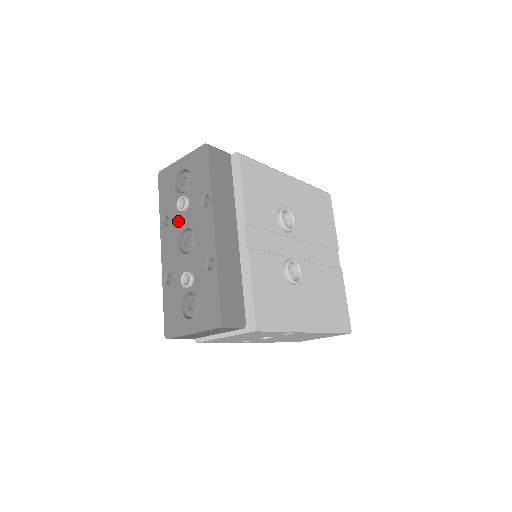
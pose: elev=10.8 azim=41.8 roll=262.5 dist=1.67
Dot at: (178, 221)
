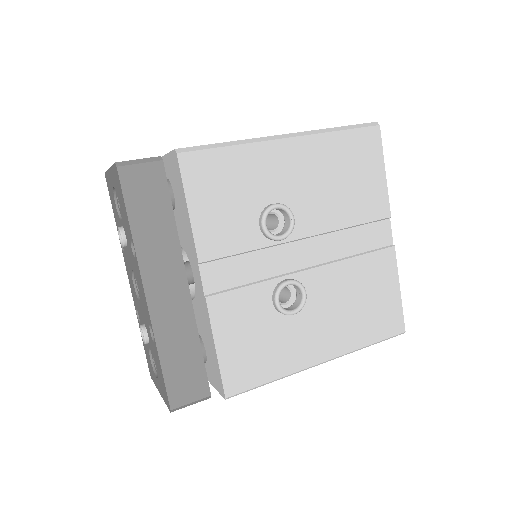
Dot at: (127, 255)
